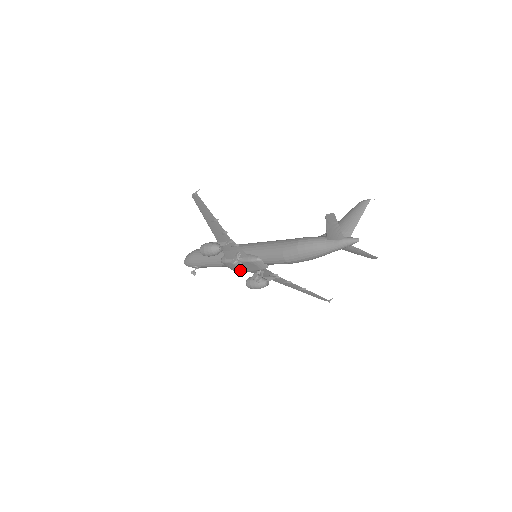
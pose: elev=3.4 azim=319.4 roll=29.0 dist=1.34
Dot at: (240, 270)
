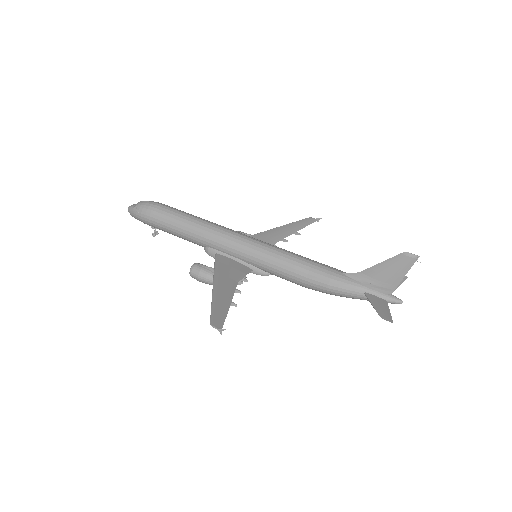
Dot at: occluded
